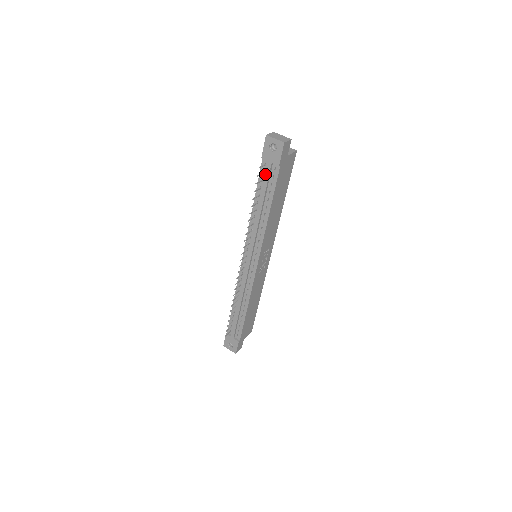
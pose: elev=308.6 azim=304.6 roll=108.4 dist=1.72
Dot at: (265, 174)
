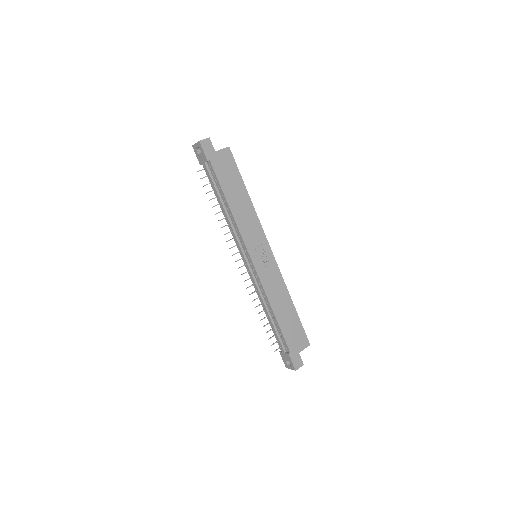
Dot at: occluded
